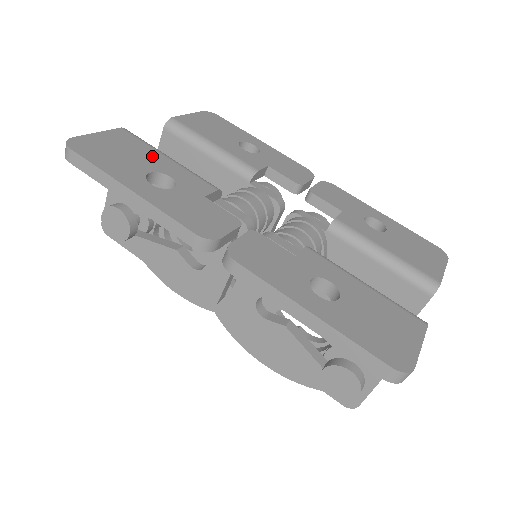
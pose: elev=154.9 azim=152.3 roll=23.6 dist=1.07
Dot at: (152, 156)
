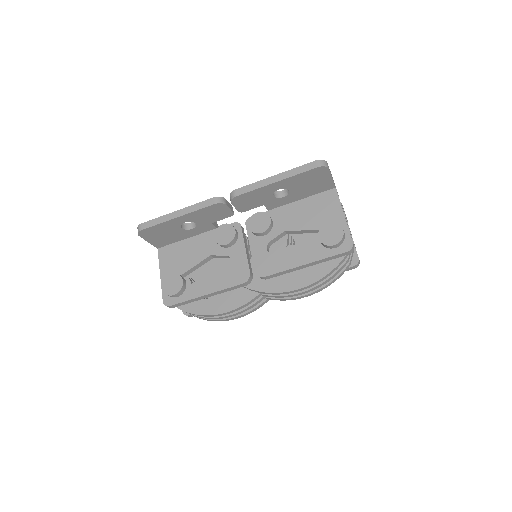
Dot at: occluded
